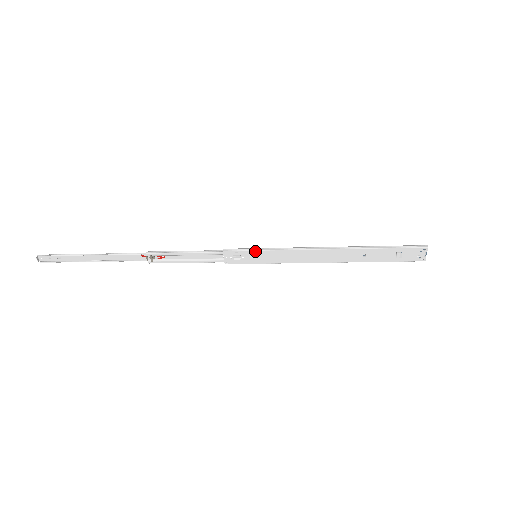
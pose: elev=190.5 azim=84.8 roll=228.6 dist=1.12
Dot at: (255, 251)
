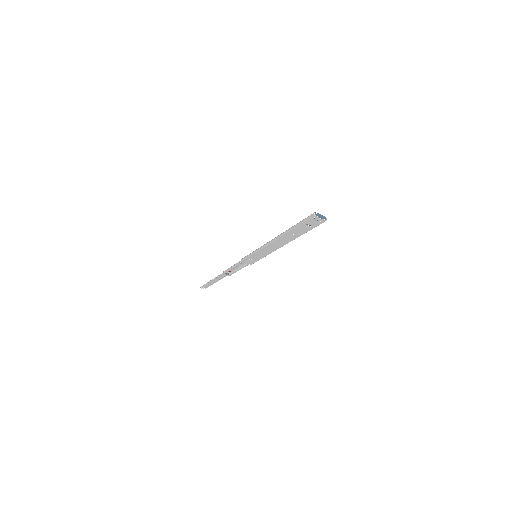
Dot at: (251, 255)
